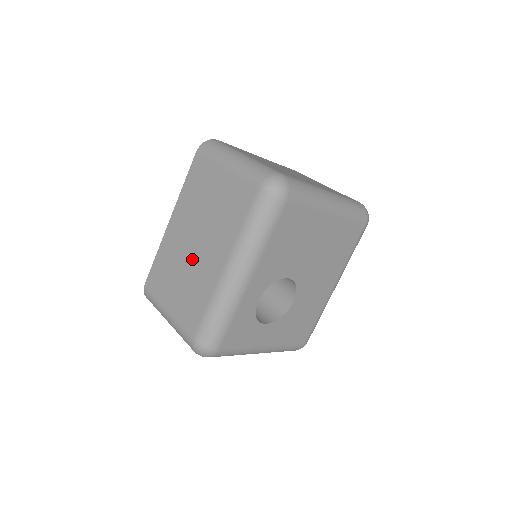
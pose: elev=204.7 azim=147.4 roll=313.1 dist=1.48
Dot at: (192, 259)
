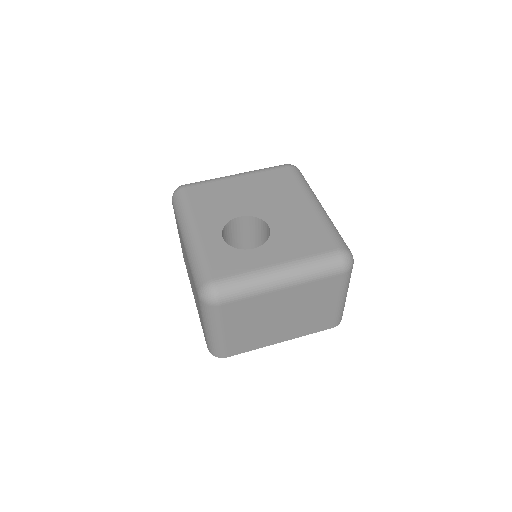
Dot at: occluded
